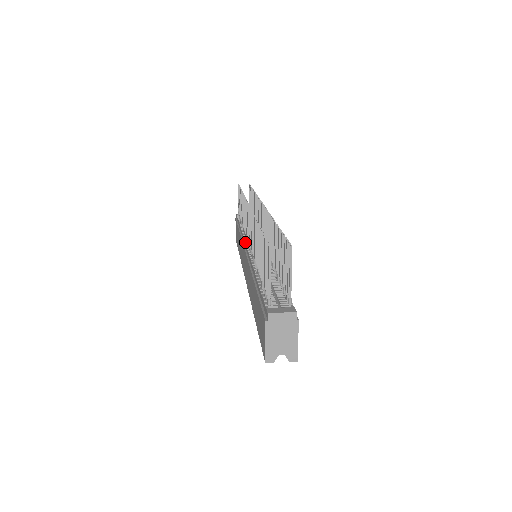
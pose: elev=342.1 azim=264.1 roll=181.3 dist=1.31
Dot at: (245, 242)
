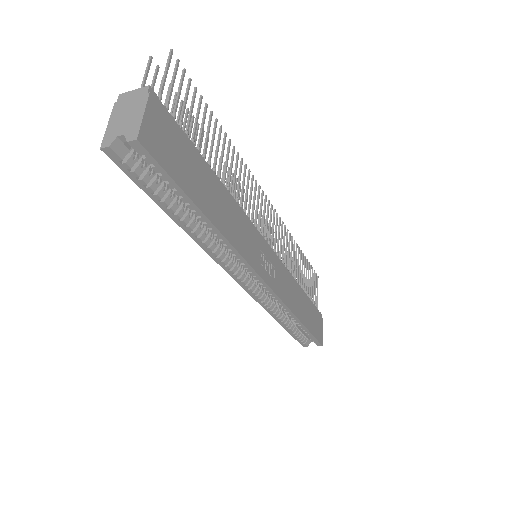
Dot at: occluded
